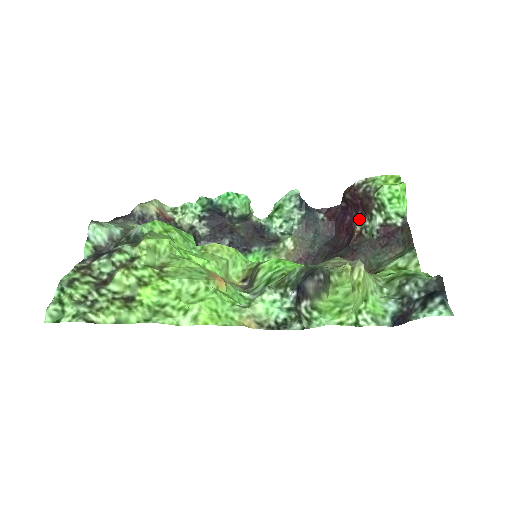
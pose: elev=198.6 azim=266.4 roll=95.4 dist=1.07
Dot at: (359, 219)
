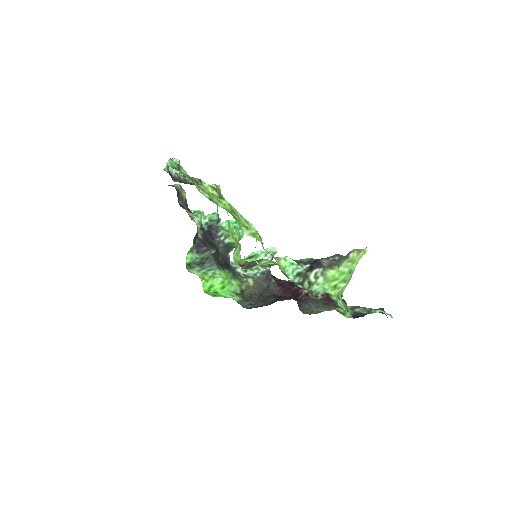
Dot at: occluded
